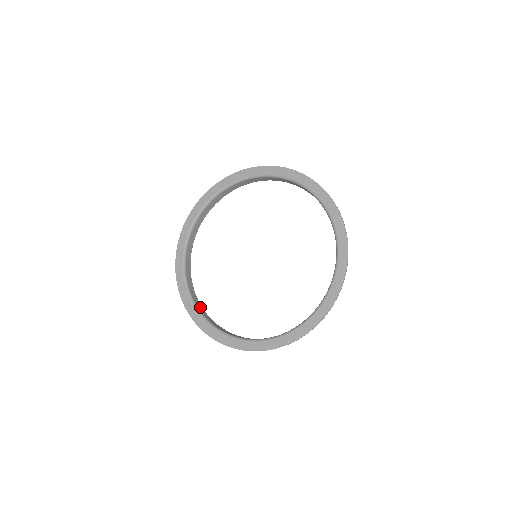
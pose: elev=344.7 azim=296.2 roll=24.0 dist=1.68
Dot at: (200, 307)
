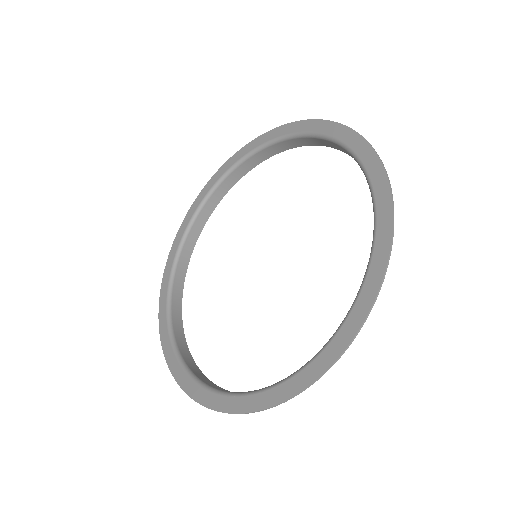
Dot at: (180, 337)
